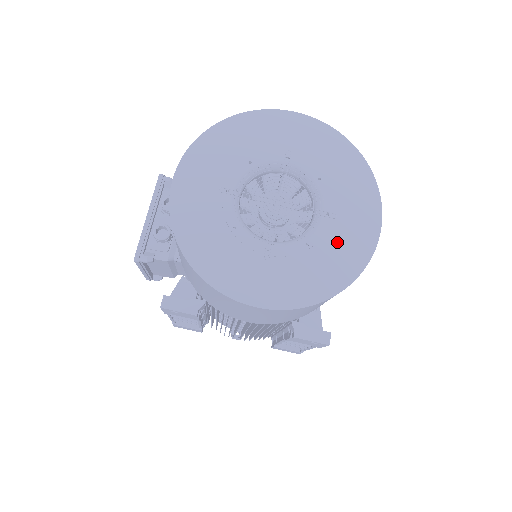
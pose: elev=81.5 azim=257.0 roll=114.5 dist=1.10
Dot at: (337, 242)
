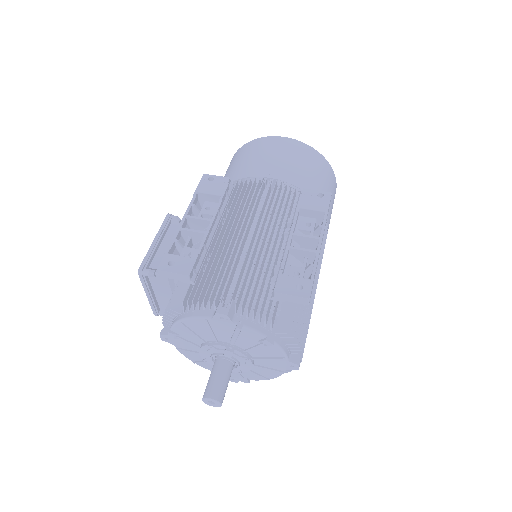
Dot at: occluded
